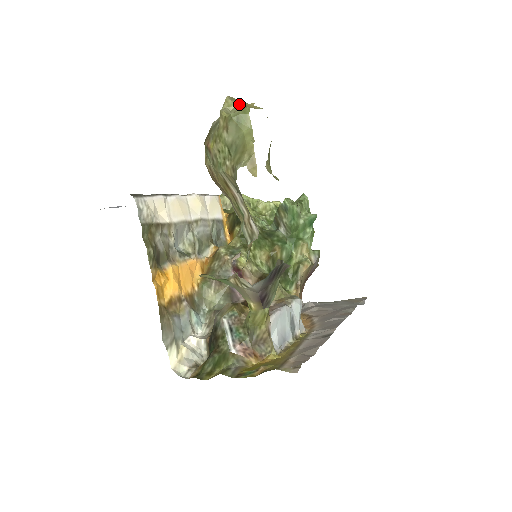
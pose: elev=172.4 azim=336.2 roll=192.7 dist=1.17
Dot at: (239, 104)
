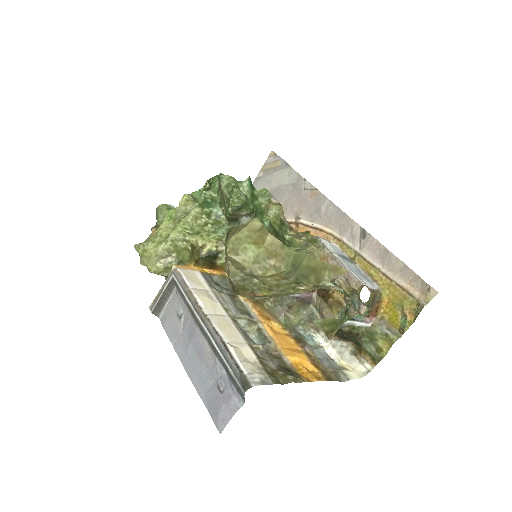
Dot at: (253, 249)
